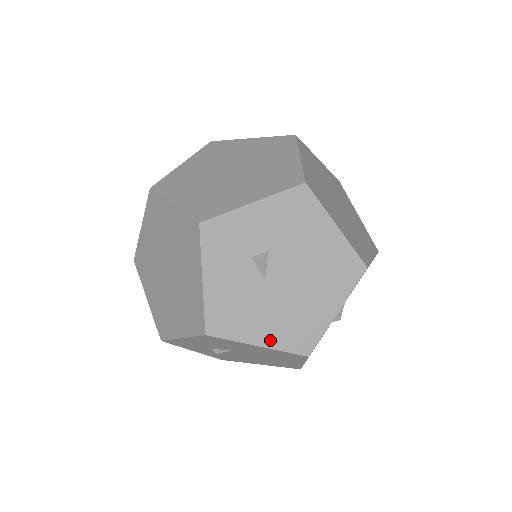
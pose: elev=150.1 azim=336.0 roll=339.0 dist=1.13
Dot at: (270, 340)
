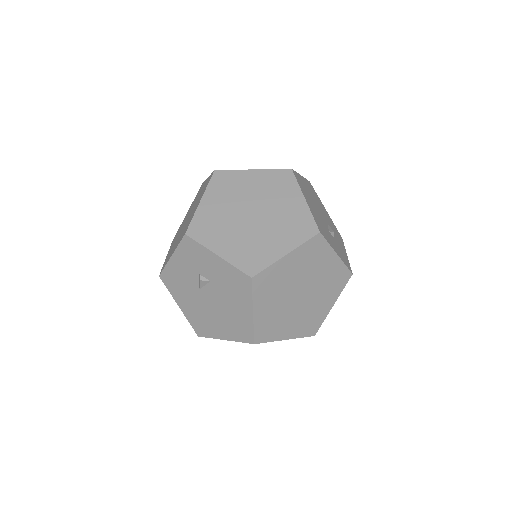
Dot at: (185, 311)
